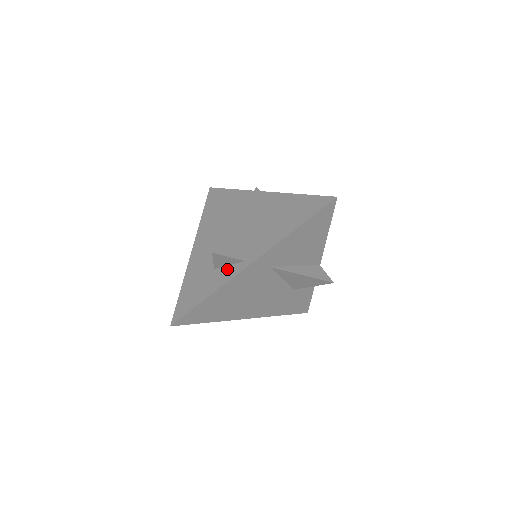
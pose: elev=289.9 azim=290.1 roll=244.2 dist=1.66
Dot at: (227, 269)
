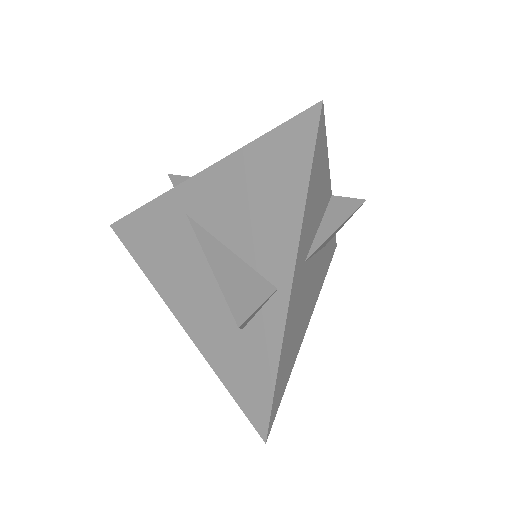
Dot at: (263, 318)
